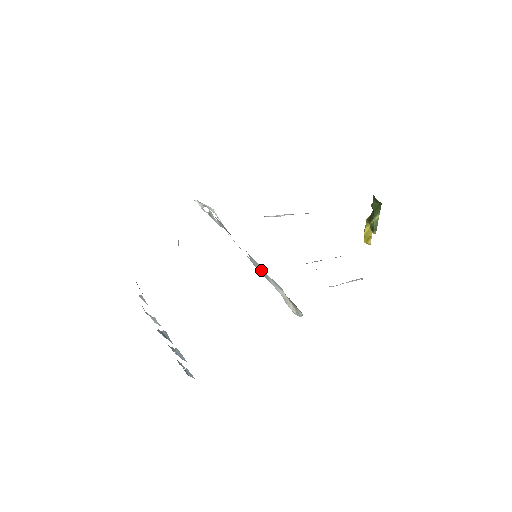
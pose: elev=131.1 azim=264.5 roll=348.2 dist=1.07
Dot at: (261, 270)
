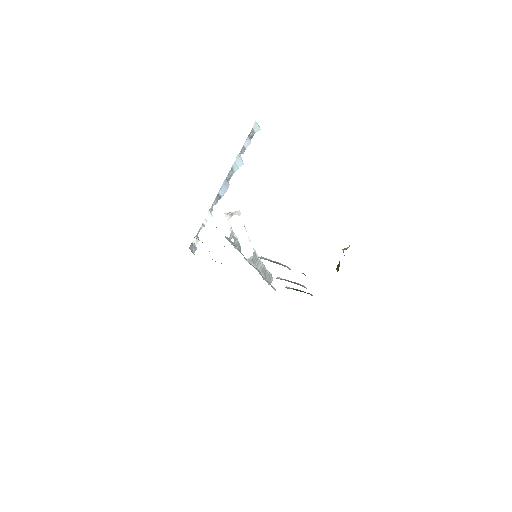
Dot at: (257, 263)
